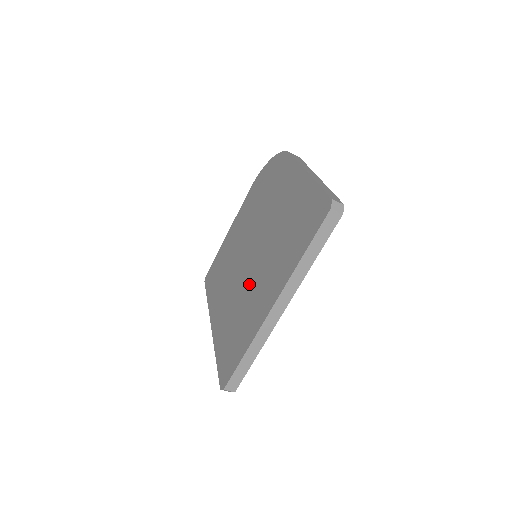
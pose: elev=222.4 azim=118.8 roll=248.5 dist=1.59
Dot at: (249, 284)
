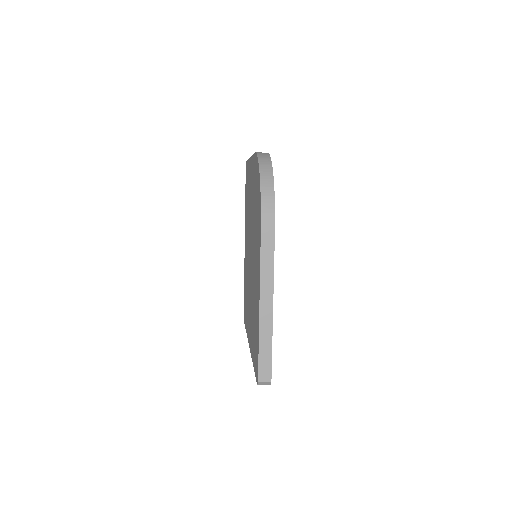
Dot at: occluded
